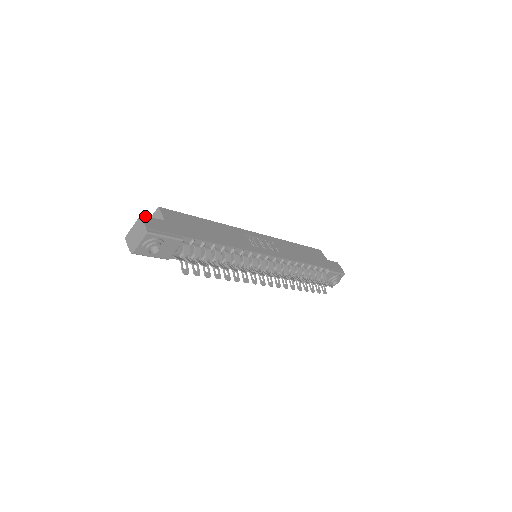
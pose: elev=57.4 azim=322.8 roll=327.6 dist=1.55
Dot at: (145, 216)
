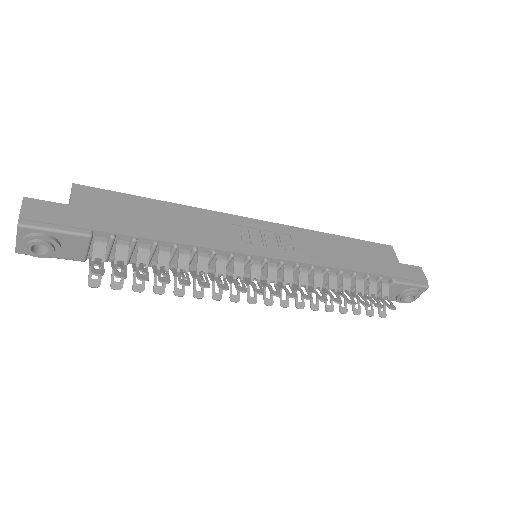
Dot at: (31, 199)
